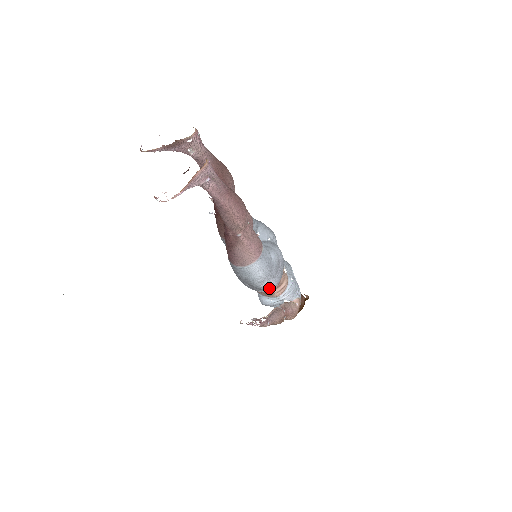
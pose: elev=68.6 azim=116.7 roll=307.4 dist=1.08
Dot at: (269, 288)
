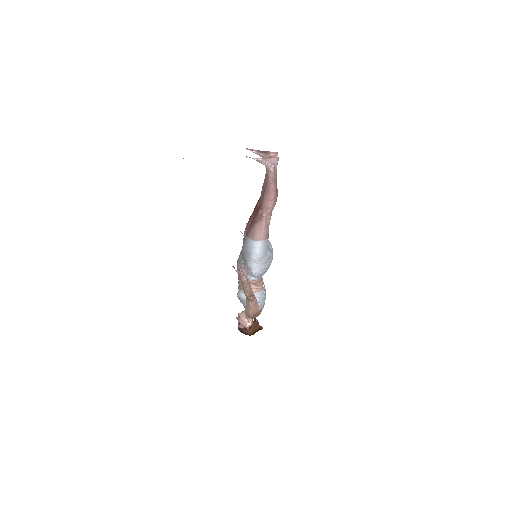
Dot at: (254, 273)
